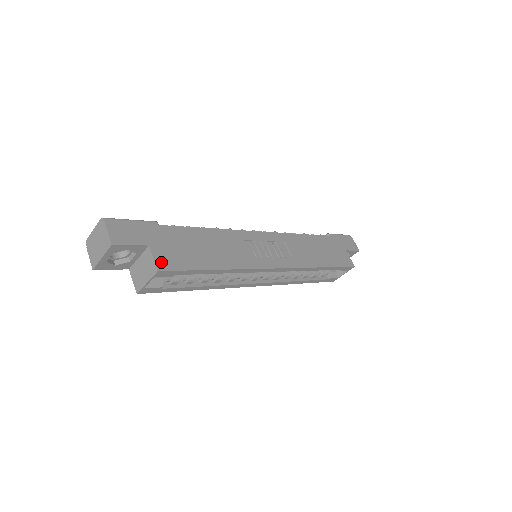
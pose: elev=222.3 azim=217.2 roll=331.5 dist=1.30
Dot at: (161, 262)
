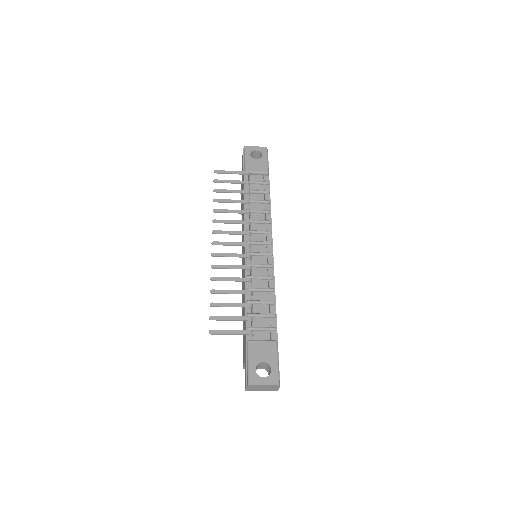
Dot at: occluded
